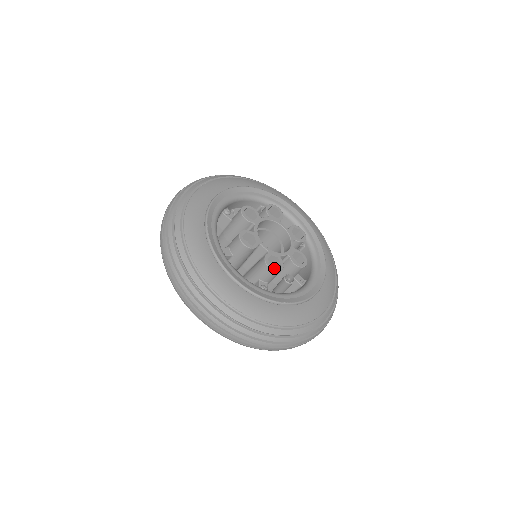
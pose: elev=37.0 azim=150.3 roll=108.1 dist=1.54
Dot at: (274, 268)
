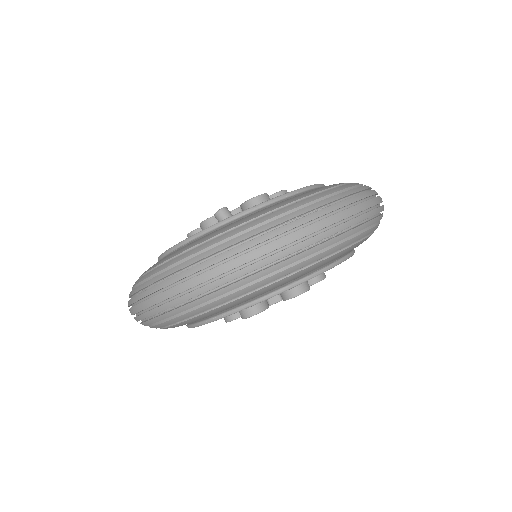
Dot at: (207, 220)
